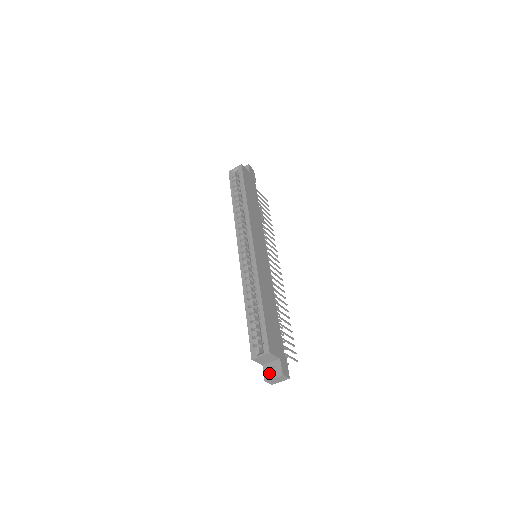
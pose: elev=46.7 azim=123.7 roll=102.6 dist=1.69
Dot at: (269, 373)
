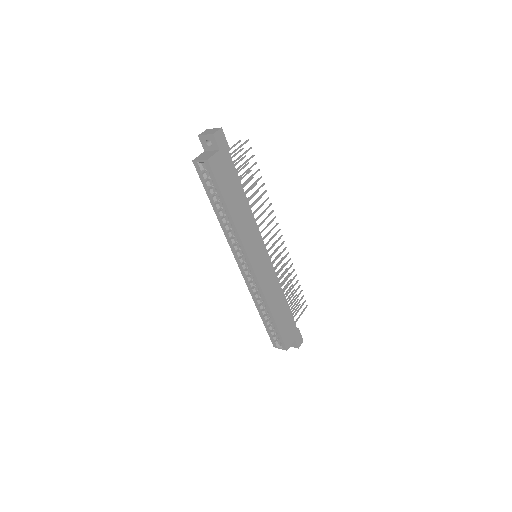
Dot at: occluded
